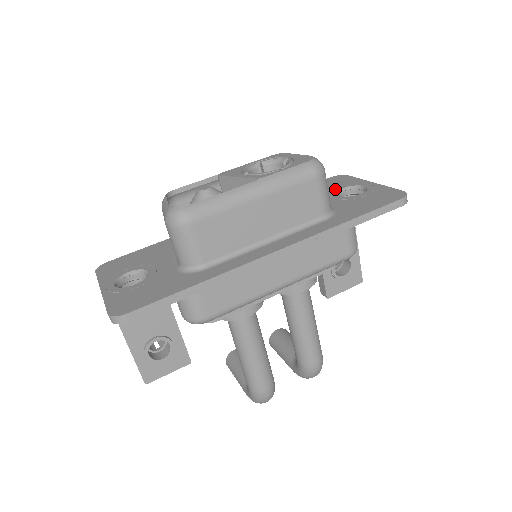
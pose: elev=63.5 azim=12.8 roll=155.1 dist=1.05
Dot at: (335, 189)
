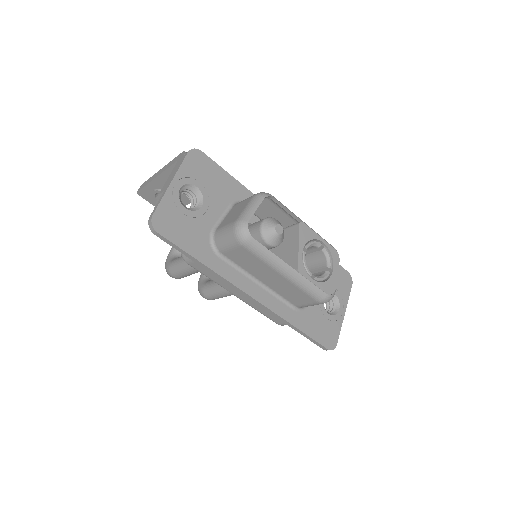
Dot at: occluded
